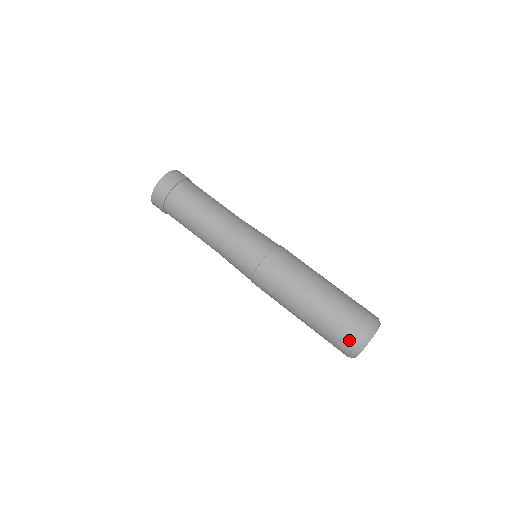
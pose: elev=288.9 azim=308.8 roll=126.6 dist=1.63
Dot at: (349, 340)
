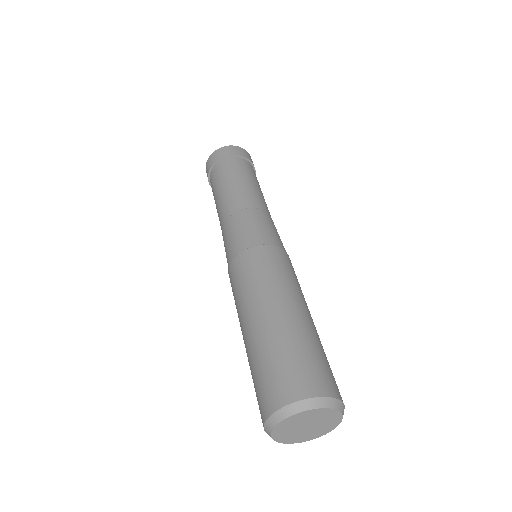
Dot at: (268, 396)
